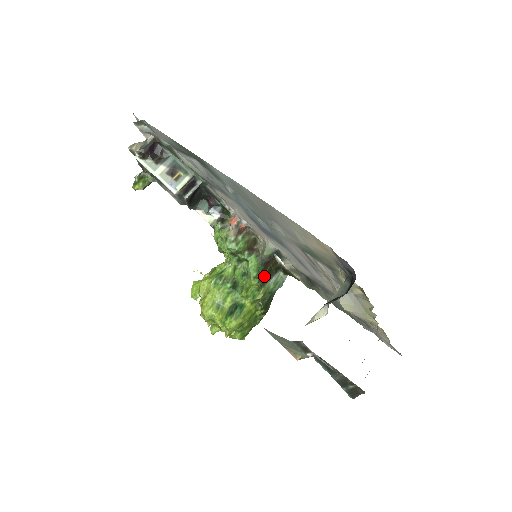
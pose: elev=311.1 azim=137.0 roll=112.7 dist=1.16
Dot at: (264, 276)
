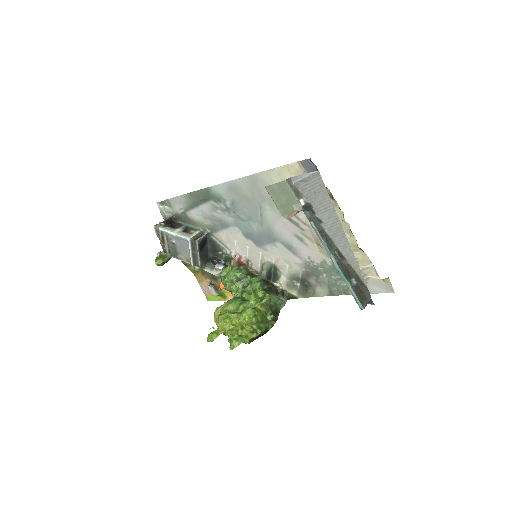
Dot at: (267, 287)
